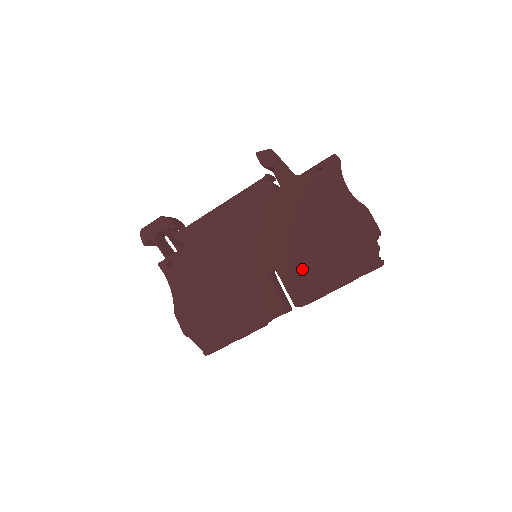
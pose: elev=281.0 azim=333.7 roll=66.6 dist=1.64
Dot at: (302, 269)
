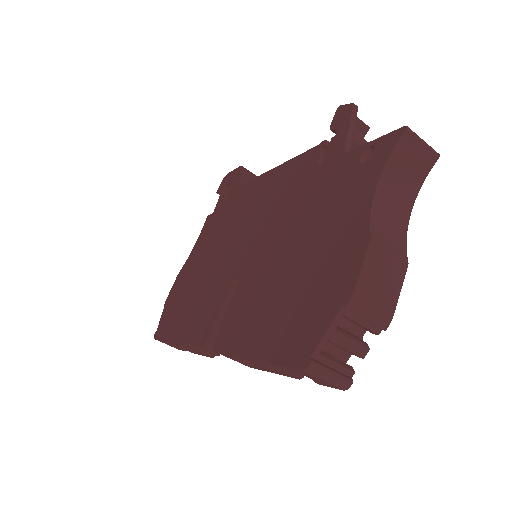
Dot at: (251, 298)
